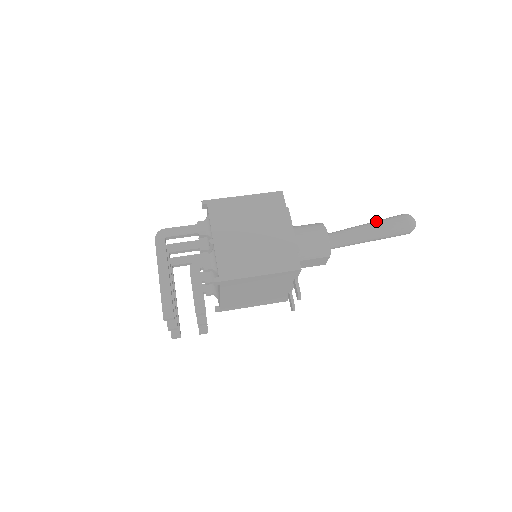
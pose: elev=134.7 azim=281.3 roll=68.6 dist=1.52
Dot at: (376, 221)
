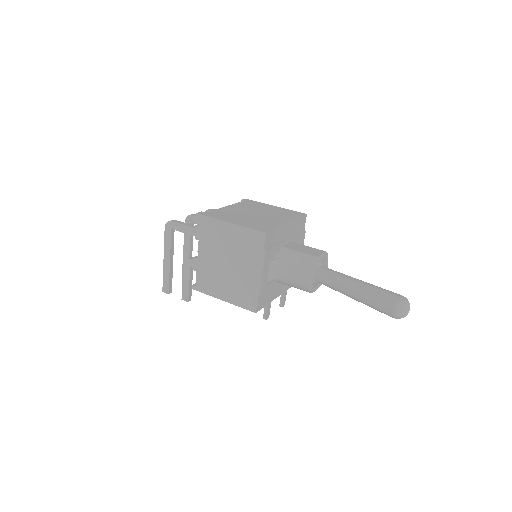
Dot at: (367, 289)
